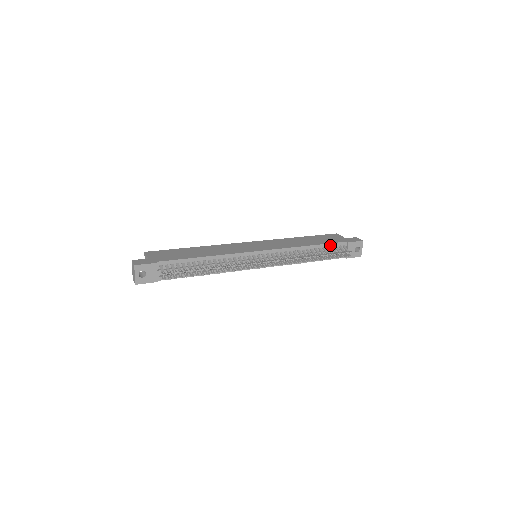
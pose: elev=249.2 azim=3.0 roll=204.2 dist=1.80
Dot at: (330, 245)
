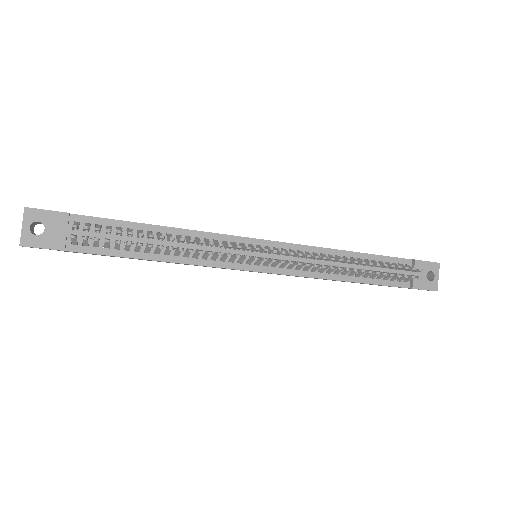
Dot at: (384, 259)
